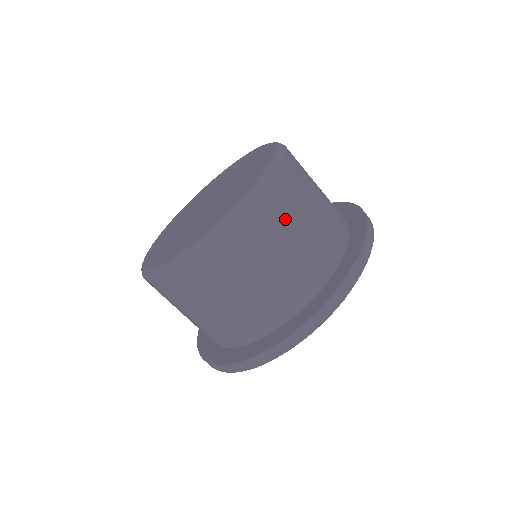
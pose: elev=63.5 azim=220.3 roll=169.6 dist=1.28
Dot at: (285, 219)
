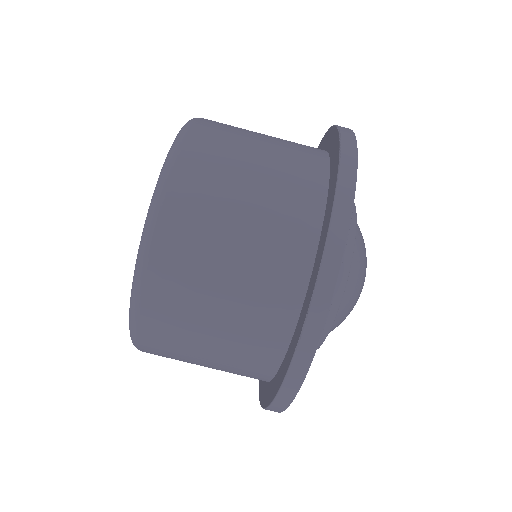
Dot at: (192, 287)
